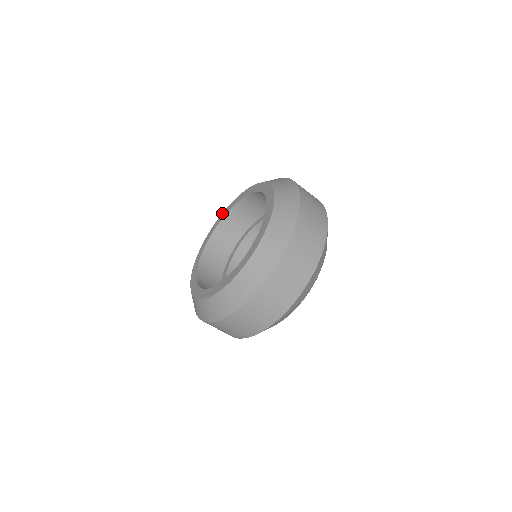
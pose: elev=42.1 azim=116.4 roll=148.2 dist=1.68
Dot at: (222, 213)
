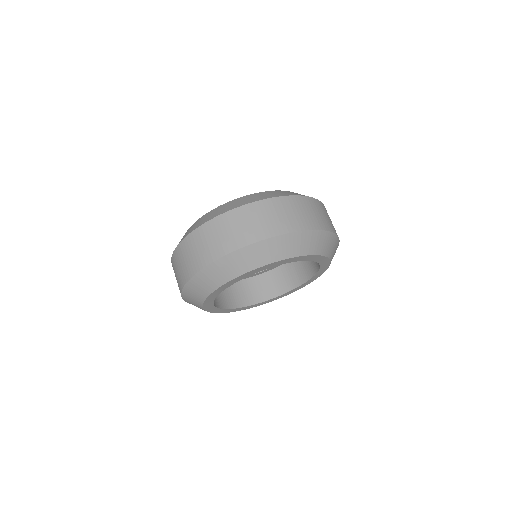
Dot at: occluded
